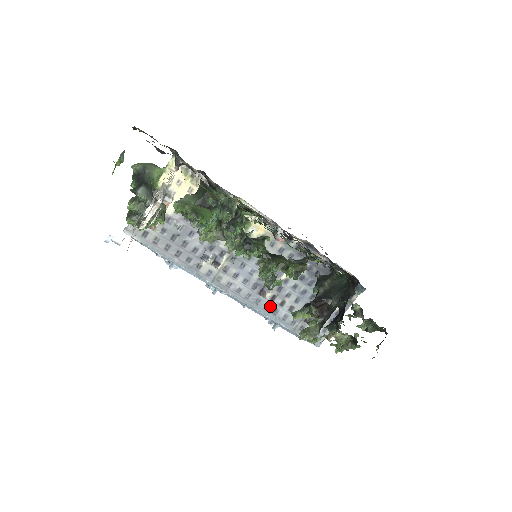
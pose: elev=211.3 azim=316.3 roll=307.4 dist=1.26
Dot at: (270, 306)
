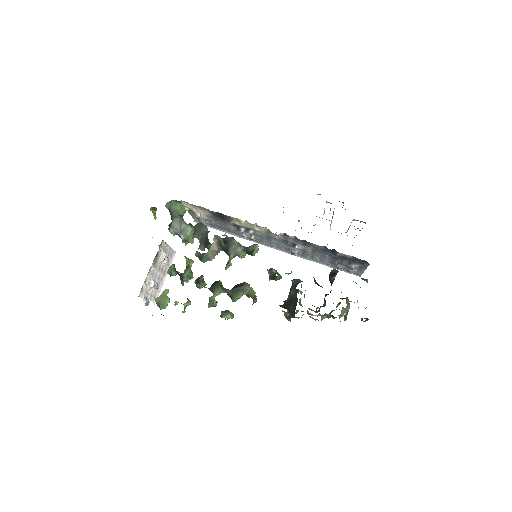
Dot at: (305, 256)
